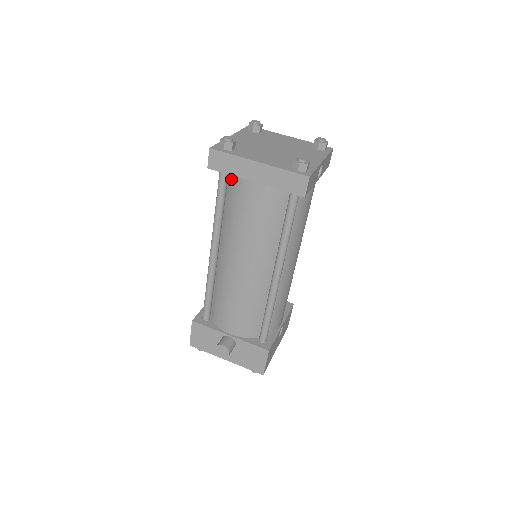
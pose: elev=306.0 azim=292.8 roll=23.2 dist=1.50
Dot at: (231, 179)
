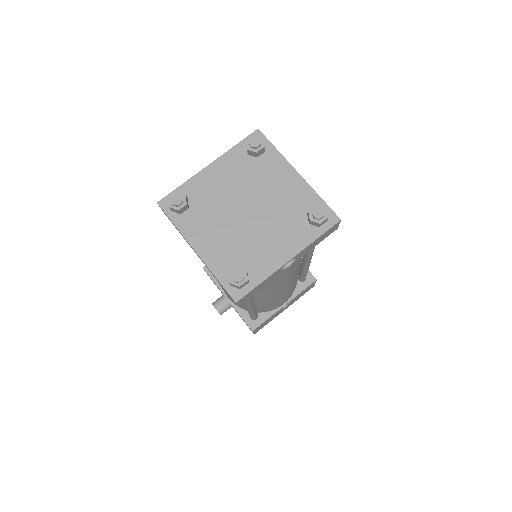
Dot at: occluded
